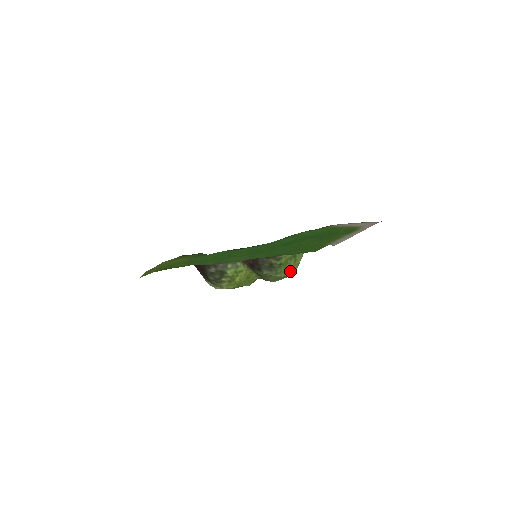
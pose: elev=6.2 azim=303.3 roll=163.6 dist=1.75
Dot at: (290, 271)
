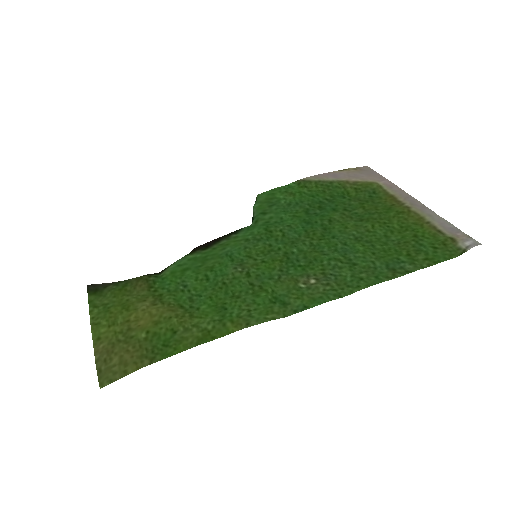
Dot at: occluded
